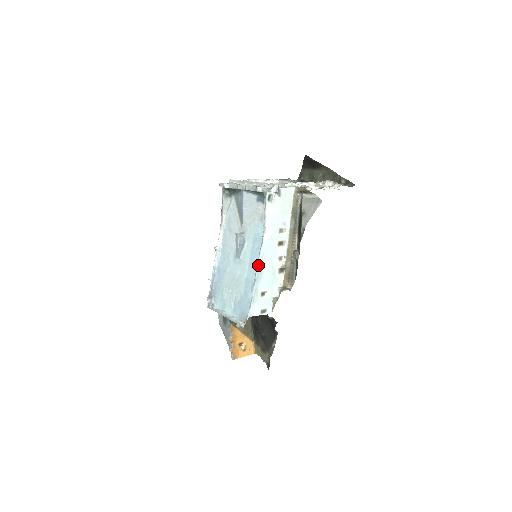
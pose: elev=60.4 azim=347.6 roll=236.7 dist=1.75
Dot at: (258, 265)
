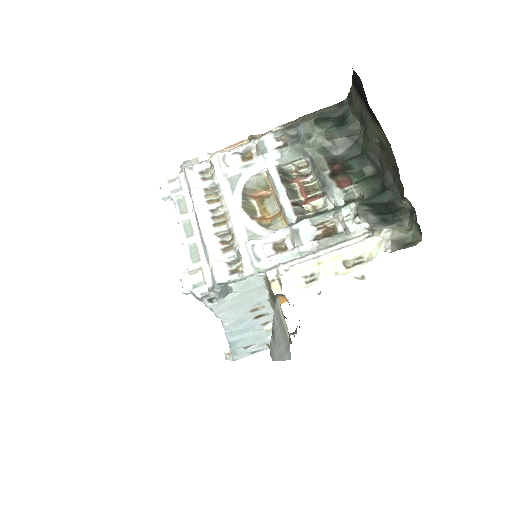
Dot at: occluded
